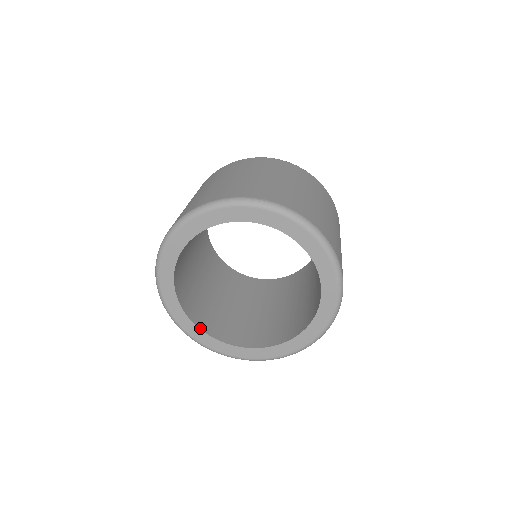
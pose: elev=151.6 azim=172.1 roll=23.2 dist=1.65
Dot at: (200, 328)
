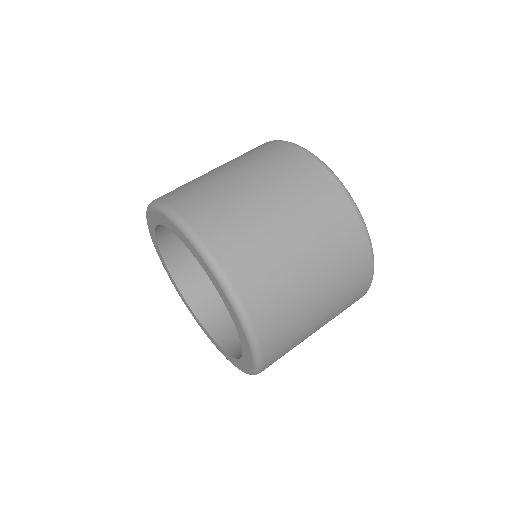
Dot at: (204, 326)
